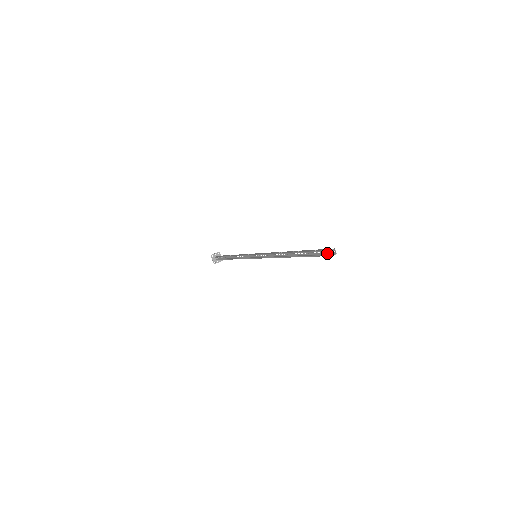
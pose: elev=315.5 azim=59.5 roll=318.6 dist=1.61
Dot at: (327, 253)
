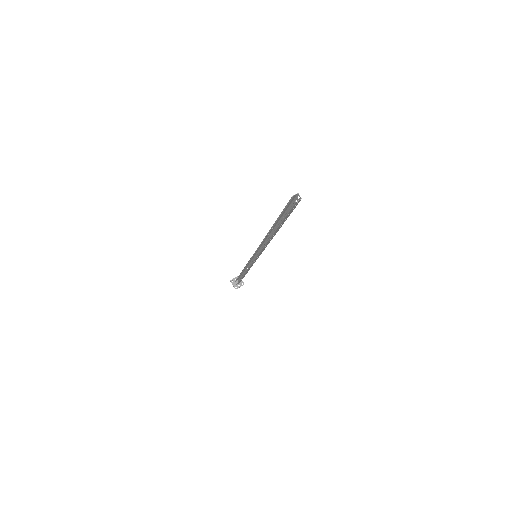
Dot at: (295, 205)
